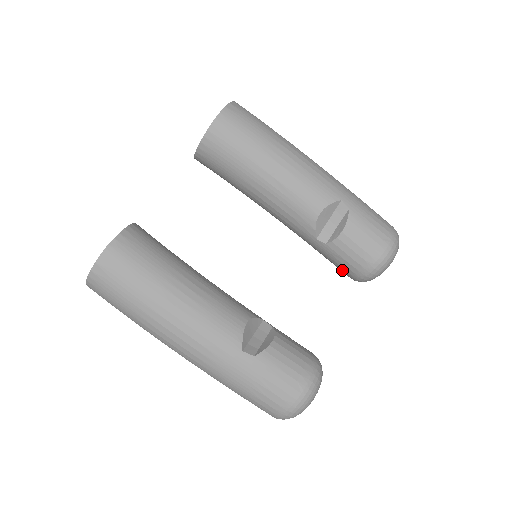
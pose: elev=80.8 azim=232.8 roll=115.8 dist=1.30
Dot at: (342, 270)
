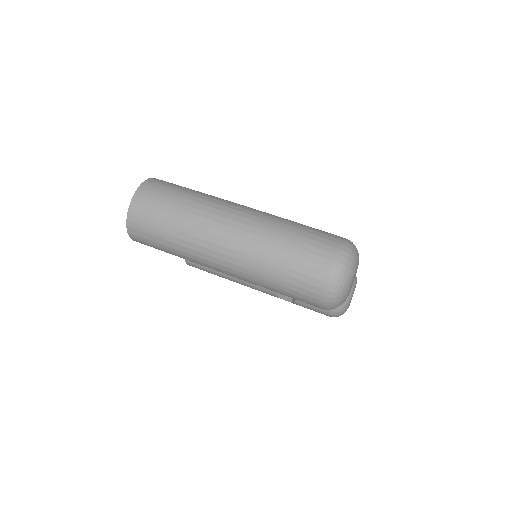
Dot at: occluded
